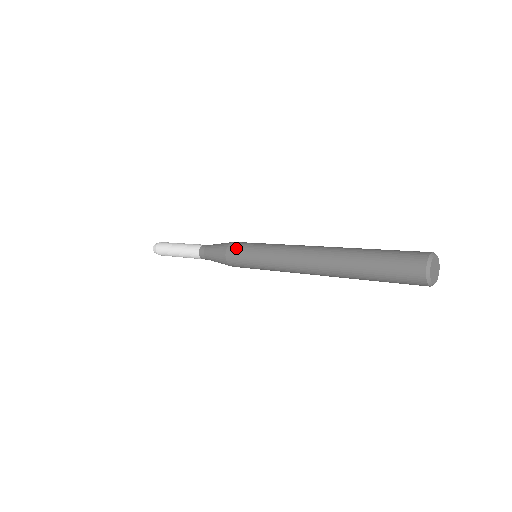
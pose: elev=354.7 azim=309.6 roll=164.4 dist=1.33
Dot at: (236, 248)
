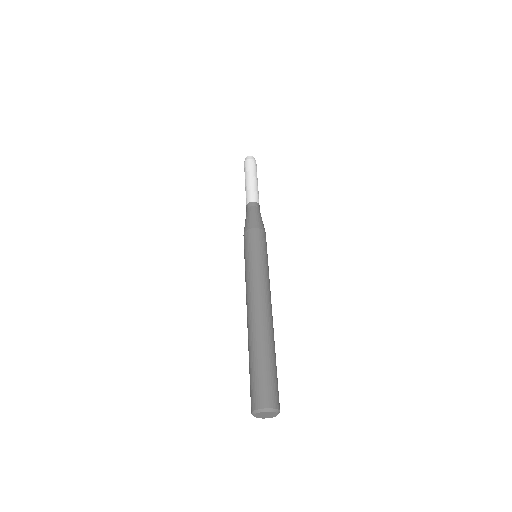
Dot at: (245, 241)
